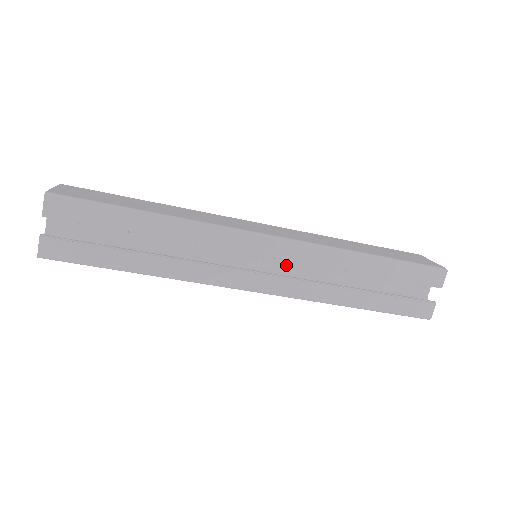
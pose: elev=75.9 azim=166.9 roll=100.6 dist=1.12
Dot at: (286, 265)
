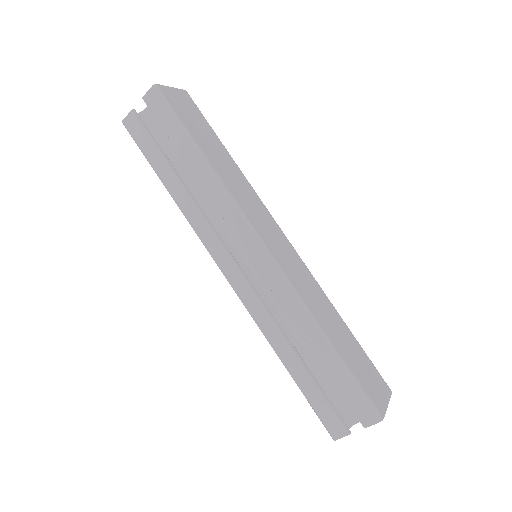
Dot at: occluded
